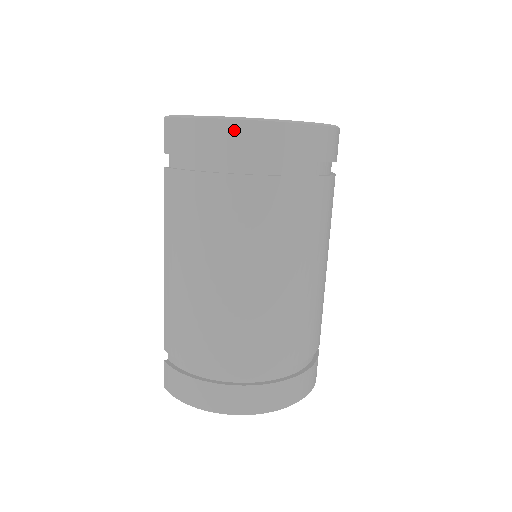
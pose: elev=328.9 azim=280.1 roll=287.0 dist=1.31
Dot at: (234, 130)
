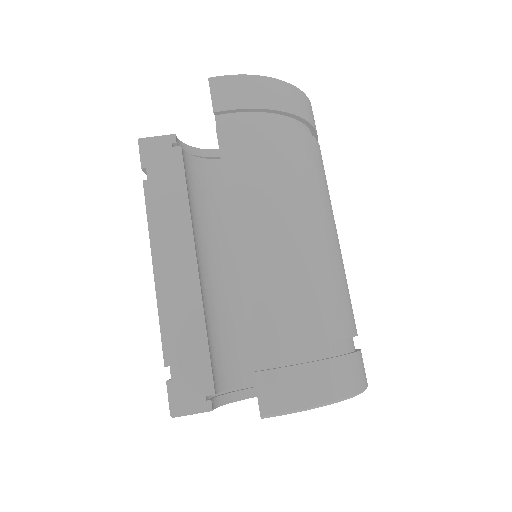
Dot at: (294, 93)
